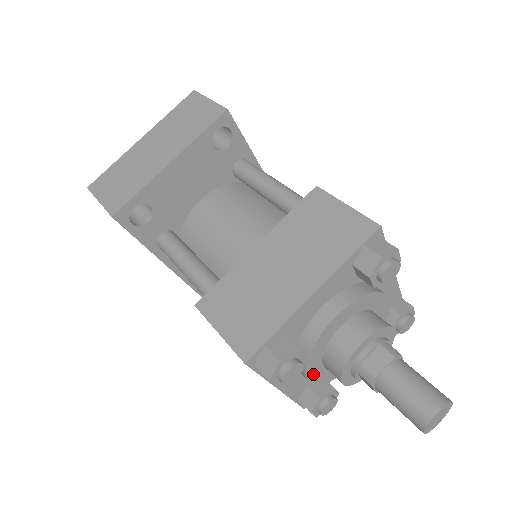
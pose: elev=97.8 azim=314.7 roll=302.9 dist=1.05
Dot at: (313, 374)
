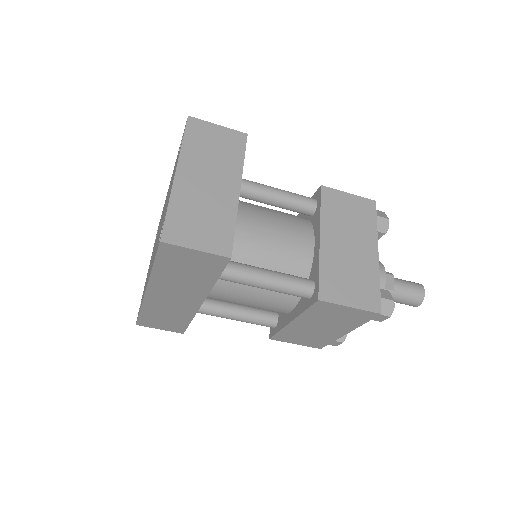
Dot at: occluded
